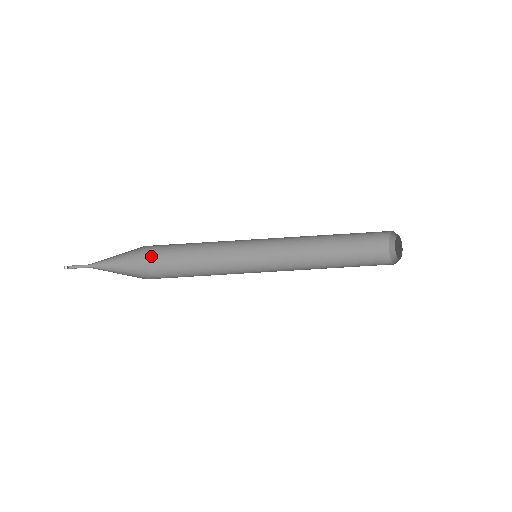
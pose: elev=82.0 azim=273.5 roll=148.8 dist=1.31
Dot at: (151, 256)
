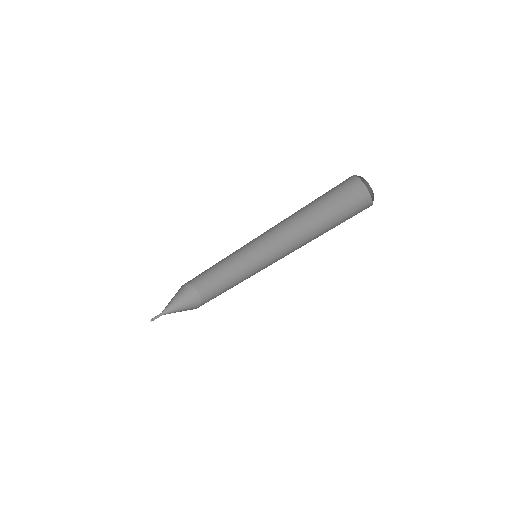
Dot at: (196, 288)
